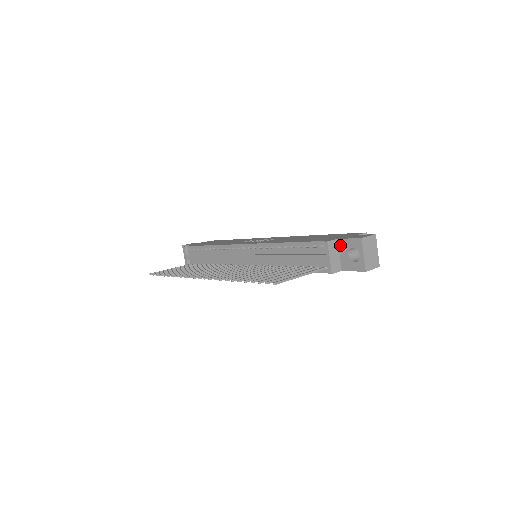
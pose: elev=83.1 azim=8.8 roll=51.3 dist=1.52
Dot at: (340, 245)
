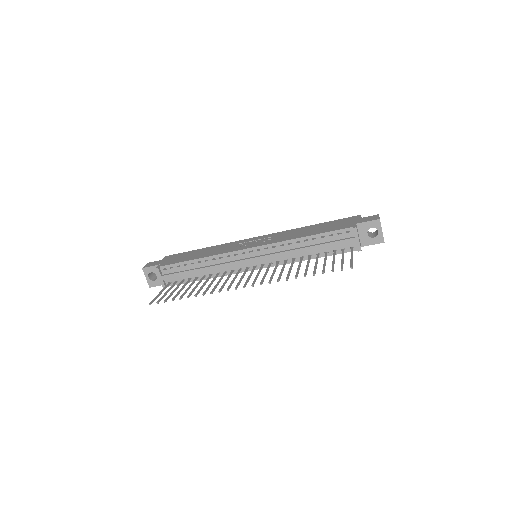
Dot at: (359, 228)
